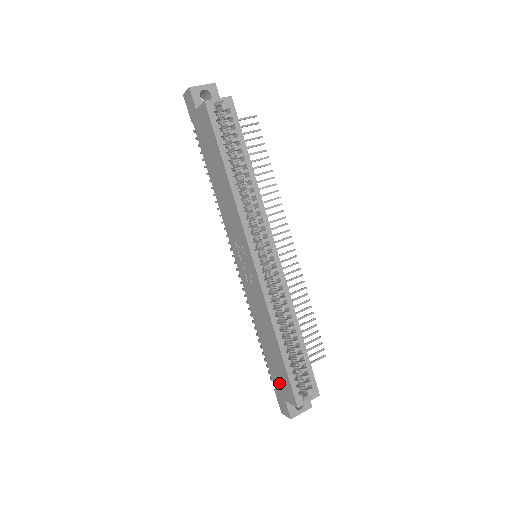
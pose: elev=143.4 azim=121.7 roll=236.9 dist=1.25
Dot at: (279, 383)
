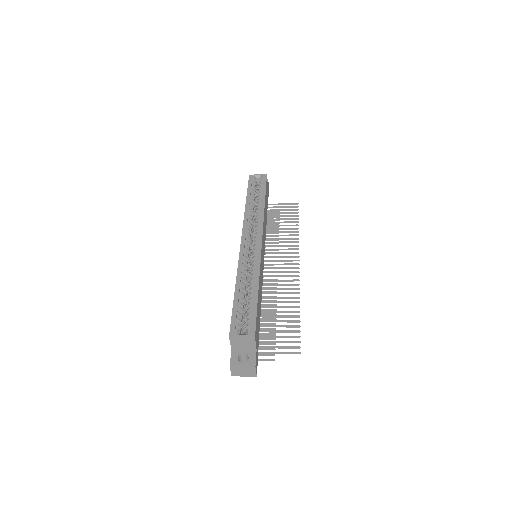
Dot at: occluded
